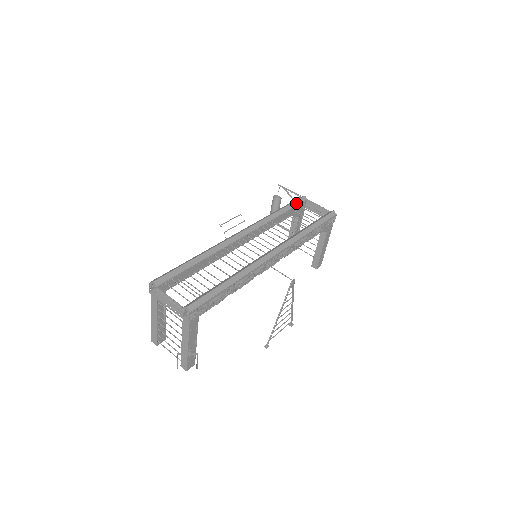
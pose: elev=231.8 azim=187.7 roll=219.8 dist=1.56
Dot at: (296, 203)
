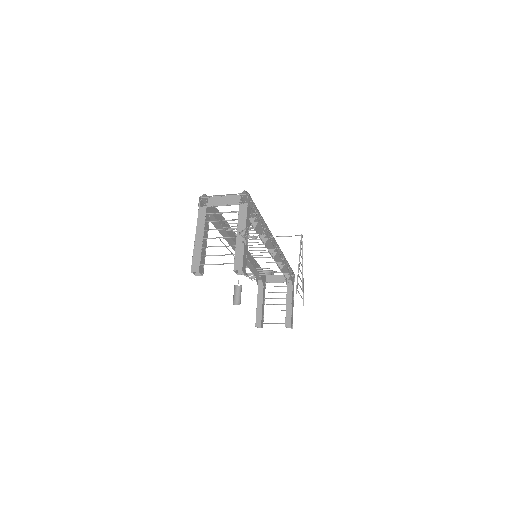
Dot at: occluded
